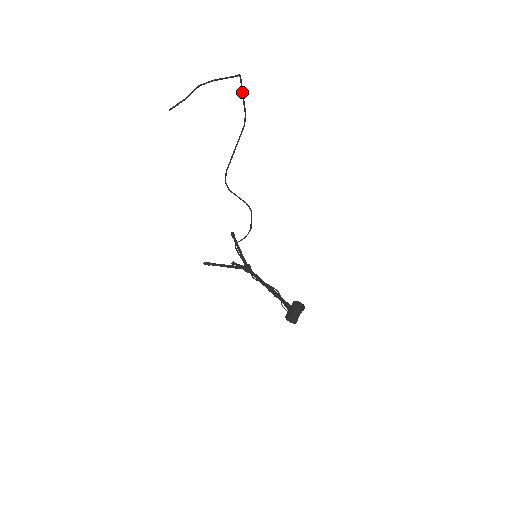
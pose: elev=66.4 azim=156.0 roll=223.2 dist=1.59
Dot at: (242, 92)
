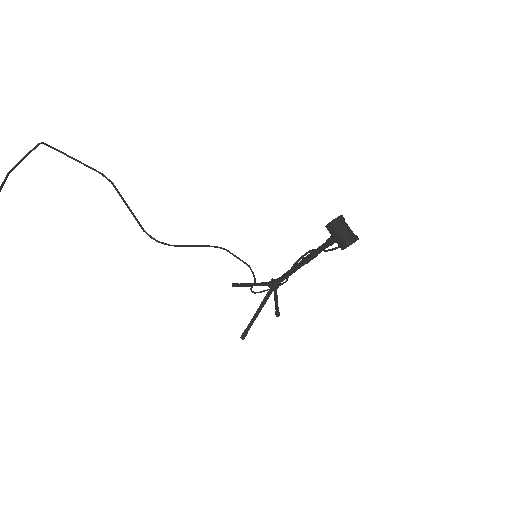
Dot at: (73, 159)
